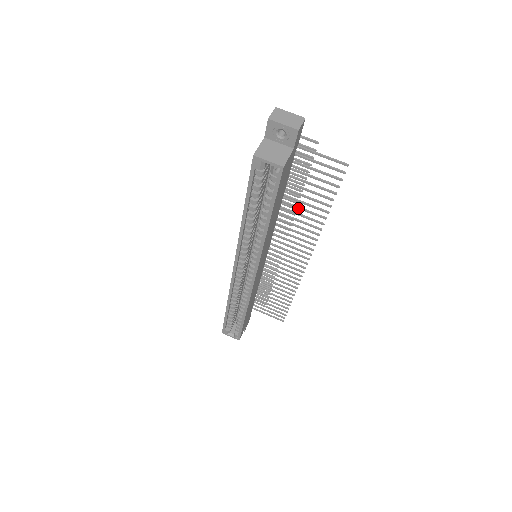
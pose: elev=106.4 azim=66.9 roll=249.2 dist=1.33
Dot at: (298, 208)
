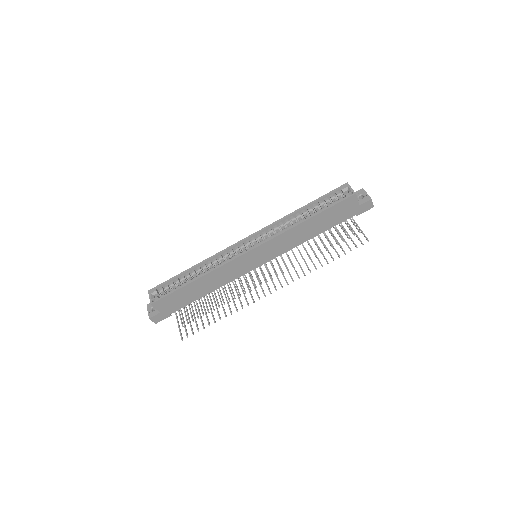
Dot at: (314, 251)
